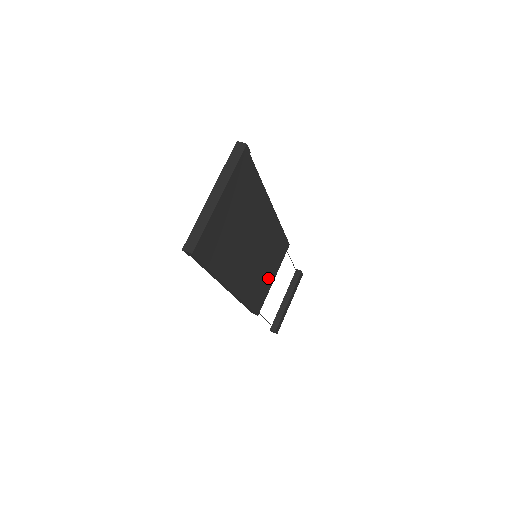
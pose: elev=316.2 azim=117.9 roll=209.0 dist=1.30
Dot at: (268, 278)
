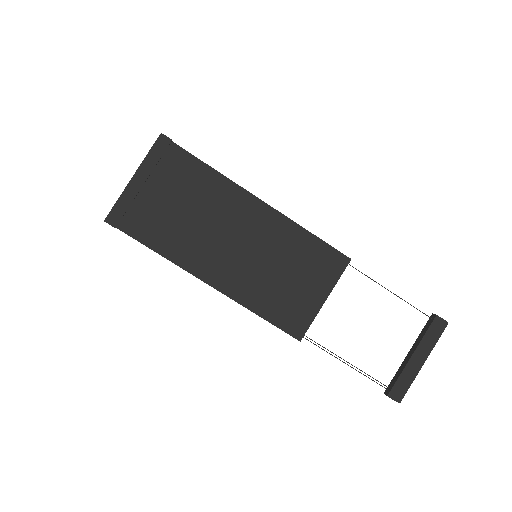
Dot at: (303, 293)
